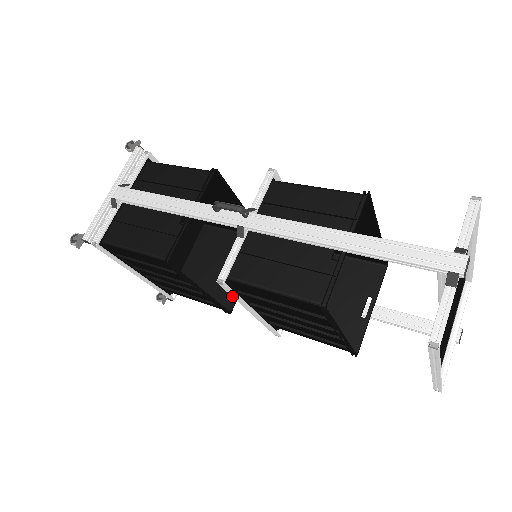
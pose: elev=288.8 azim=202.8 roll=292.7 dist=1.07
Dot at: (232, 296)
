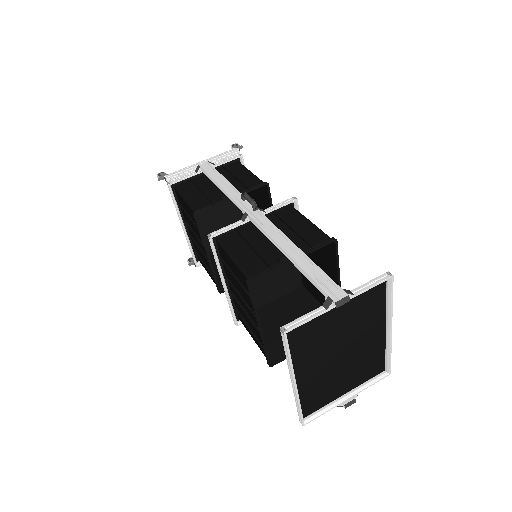
Dot at: (214, 256)
